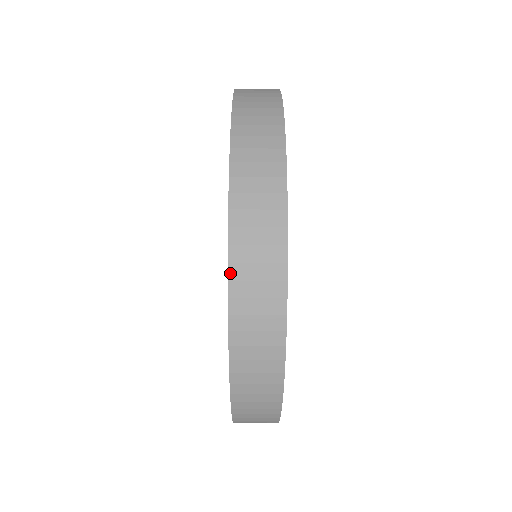
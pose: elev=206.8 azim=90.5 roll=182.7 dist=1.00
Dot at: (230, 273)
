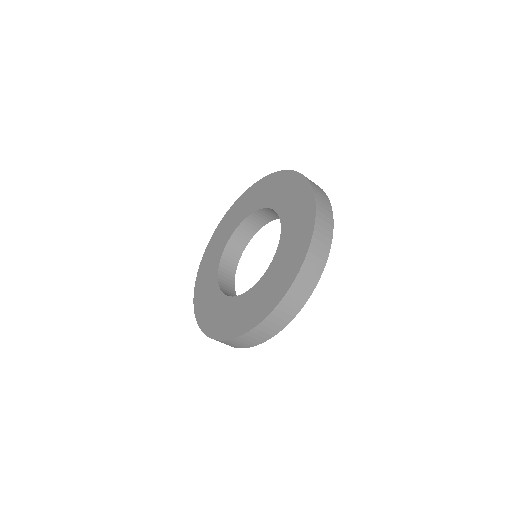
Dot at: (316, 219)
